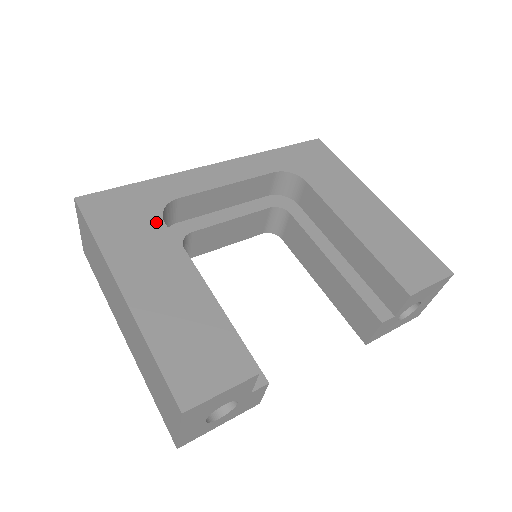
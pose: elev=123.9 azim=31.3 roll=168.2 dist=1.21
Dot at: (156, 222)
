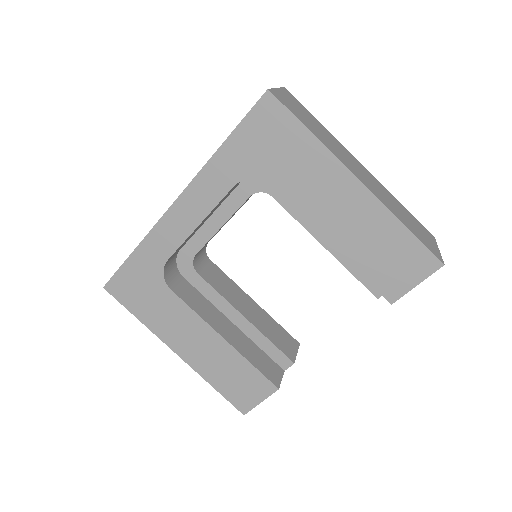
Dot at: (165, 292)
